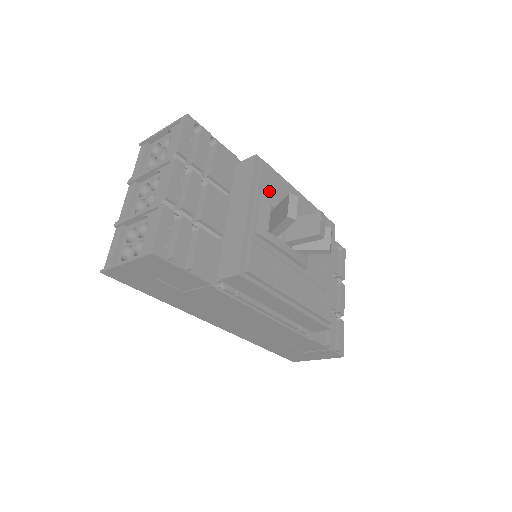
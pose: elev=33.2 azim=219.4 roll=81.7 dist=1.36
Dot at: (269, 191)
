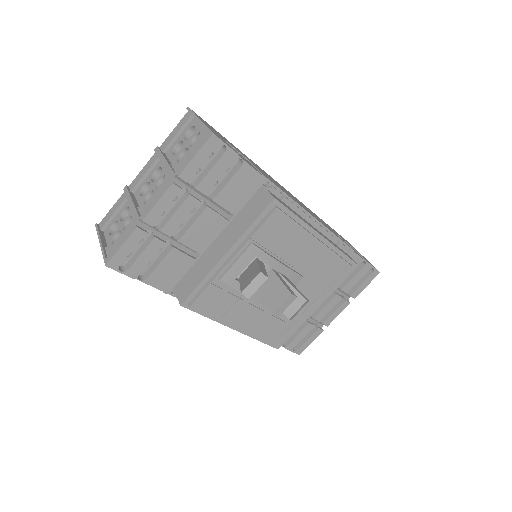
Dot at: (266, 239)
